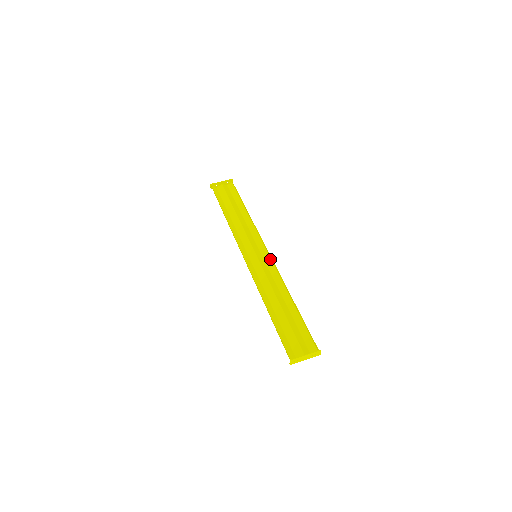
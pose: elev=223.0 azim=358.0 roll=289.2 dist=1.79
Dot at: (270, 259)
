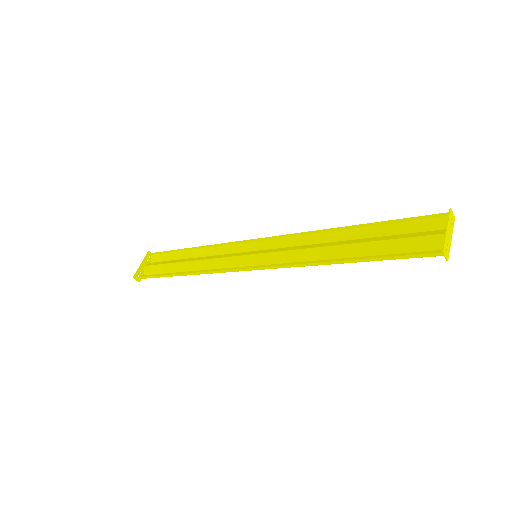
Dot at: (272, 240)
